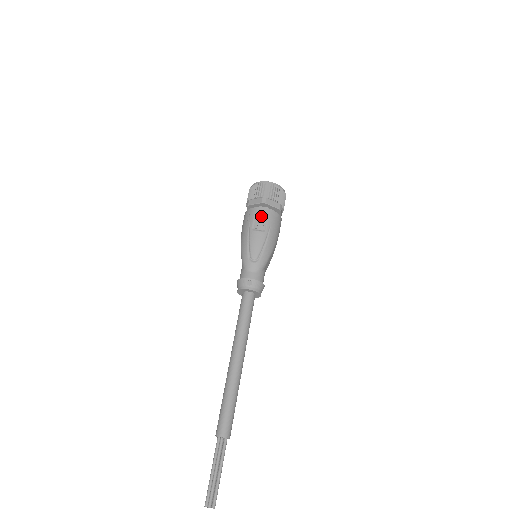
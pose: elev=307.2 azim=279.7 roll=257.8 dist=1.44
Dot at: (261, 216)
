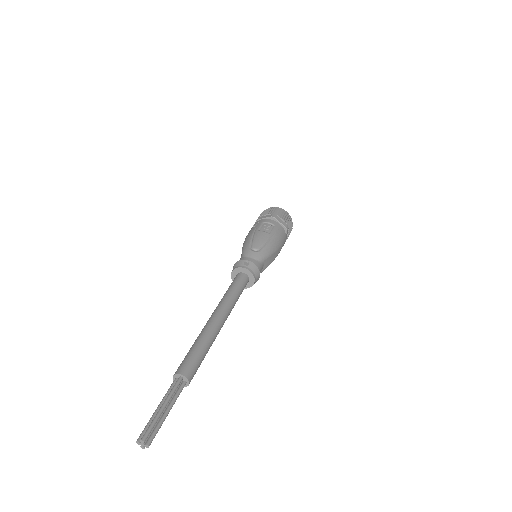
Dot at: (268, 223)
